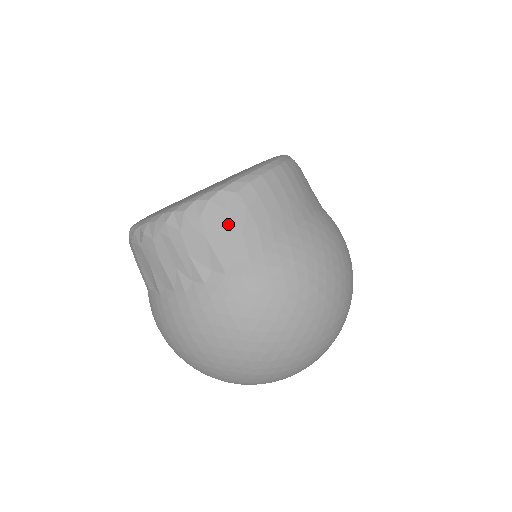
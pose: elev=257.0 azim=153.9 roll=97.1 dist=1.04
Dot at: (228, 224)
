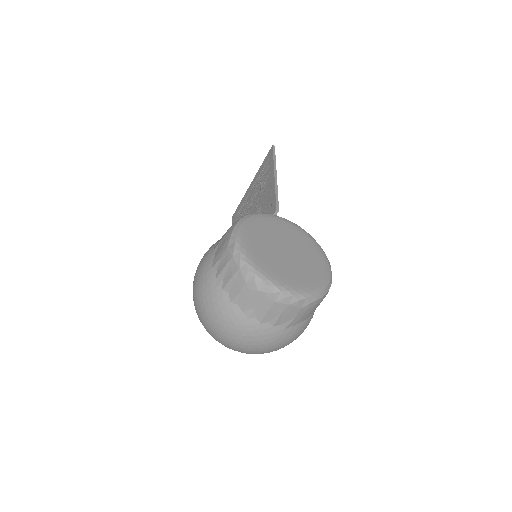
Dot at: (295, 312)
